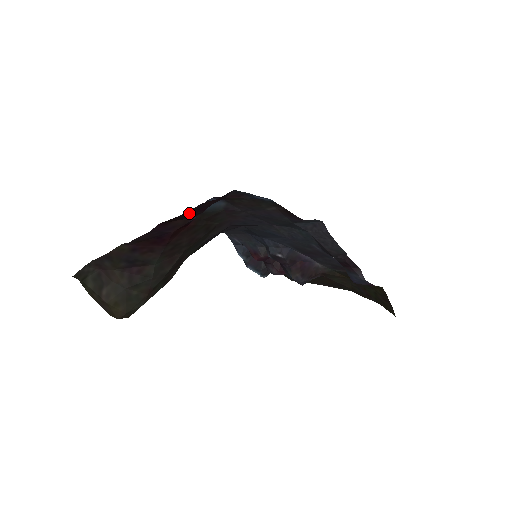
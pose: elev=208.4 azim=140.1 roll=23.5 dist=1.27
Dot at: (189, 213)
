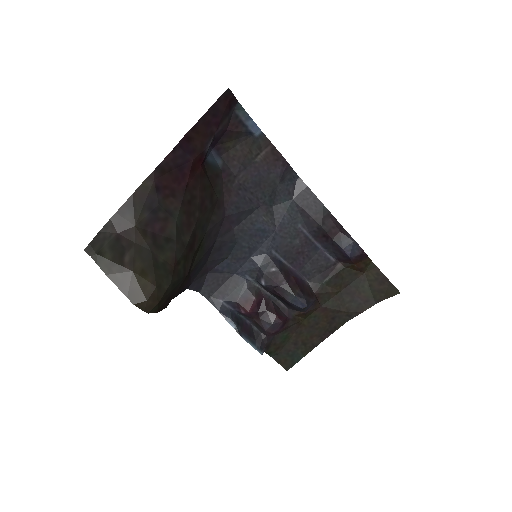
Dot at: (208, 120)
